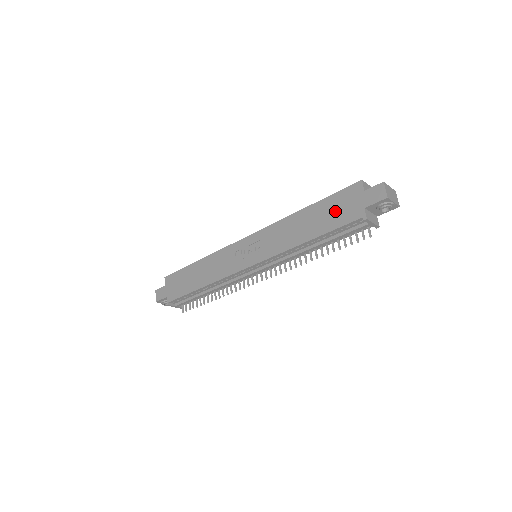
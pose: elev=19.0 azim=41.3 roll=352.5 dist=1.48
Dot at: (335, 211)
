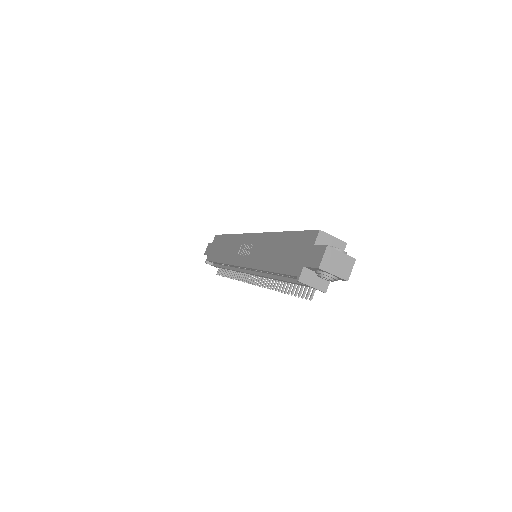
Dot at: (291, 252)
